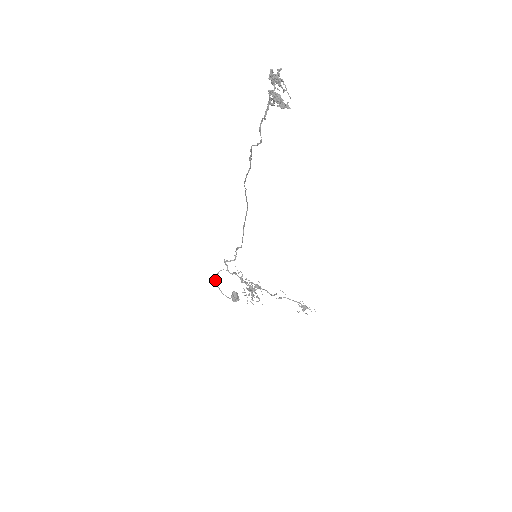
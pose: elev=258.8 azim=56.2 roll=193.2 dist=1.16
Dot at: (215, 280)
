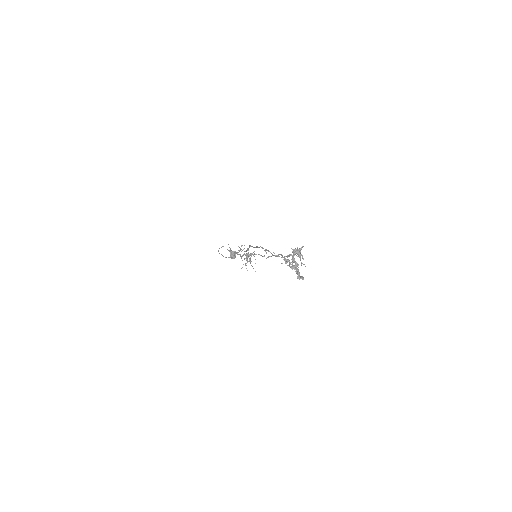
Dot at: occluded
